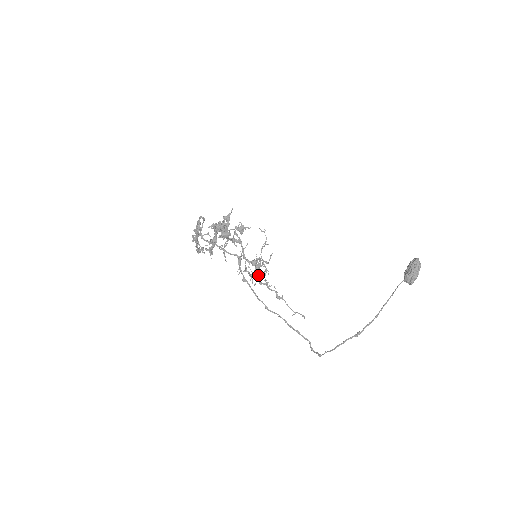
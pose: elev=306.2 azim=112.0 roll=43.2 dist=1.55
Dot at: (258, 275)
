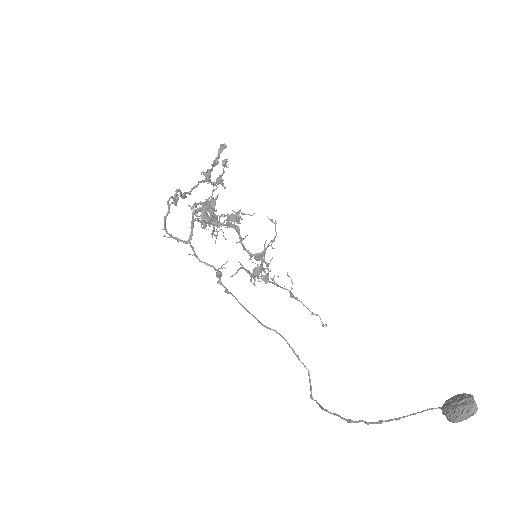
Dot at: (258, 277)
